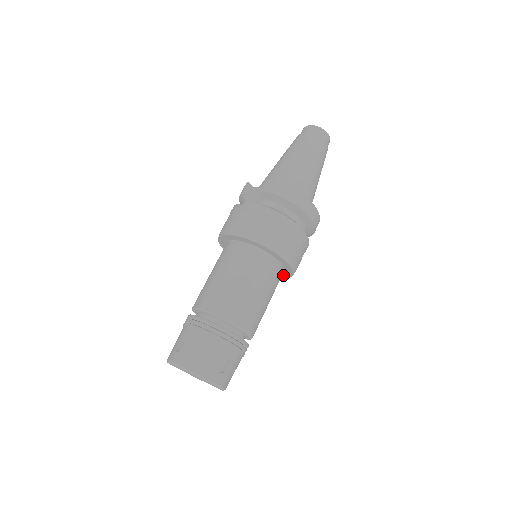
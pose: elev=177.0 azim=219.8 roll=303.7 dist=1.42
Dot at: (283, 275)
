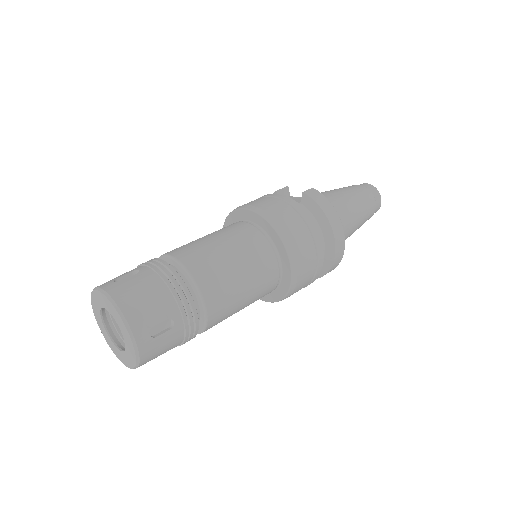
Dot at: (271, 296)
